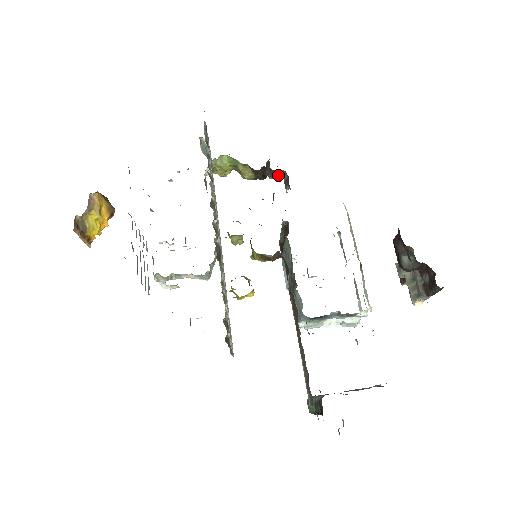
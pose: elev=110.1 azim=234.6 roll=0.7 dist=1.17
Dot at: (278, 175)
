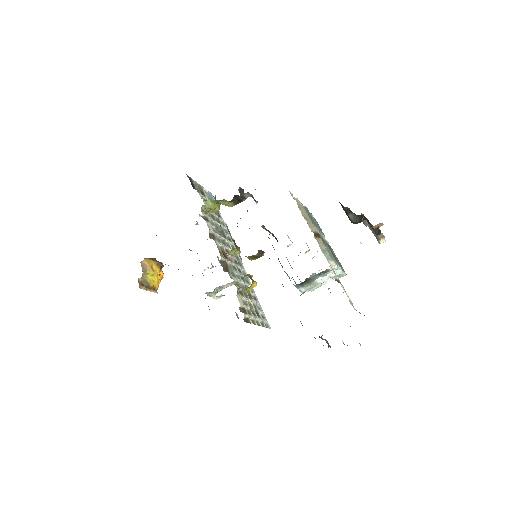
Dot at: (246, 196)
